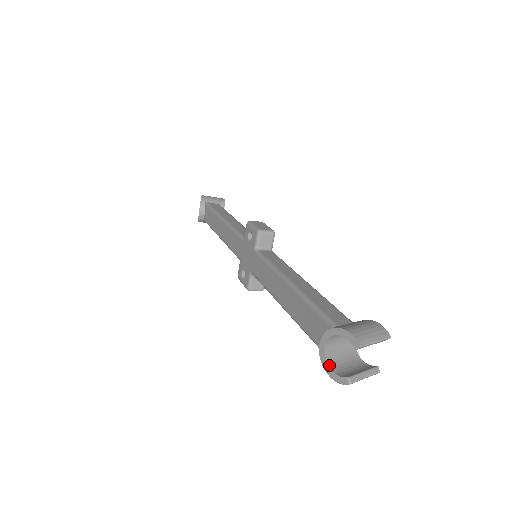
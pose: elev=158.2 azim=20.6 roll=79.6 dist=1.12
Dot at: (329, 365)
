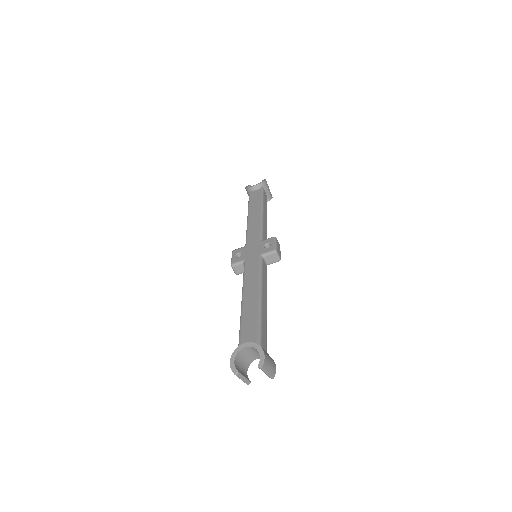
Dot at: (236, 356)
